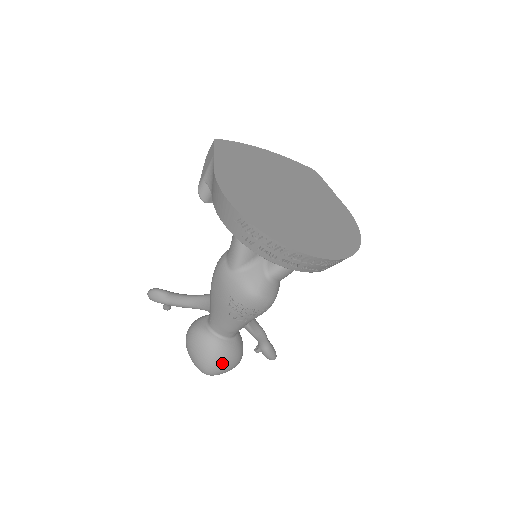
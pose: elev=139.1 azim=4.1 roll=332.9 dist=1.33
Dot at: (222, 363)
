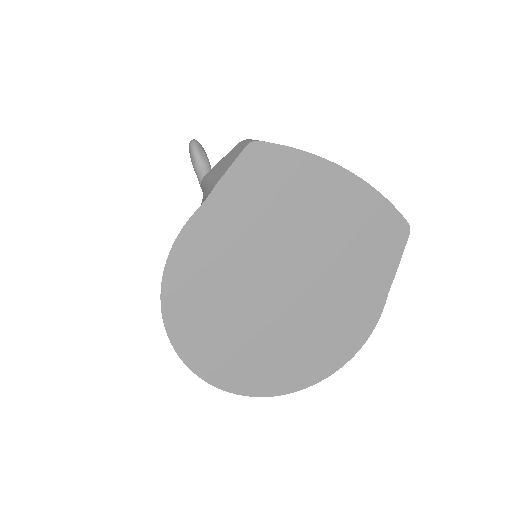
Dot at: occluded
